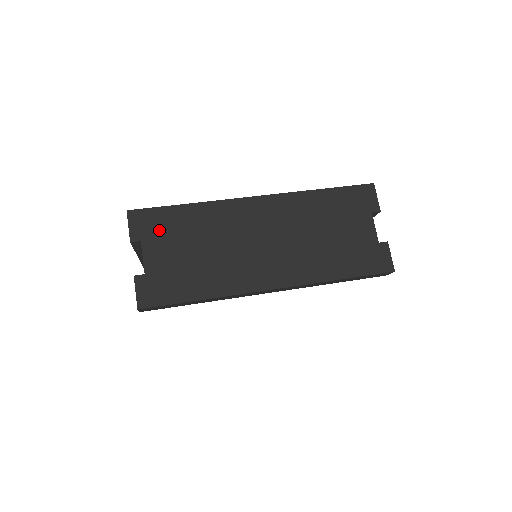
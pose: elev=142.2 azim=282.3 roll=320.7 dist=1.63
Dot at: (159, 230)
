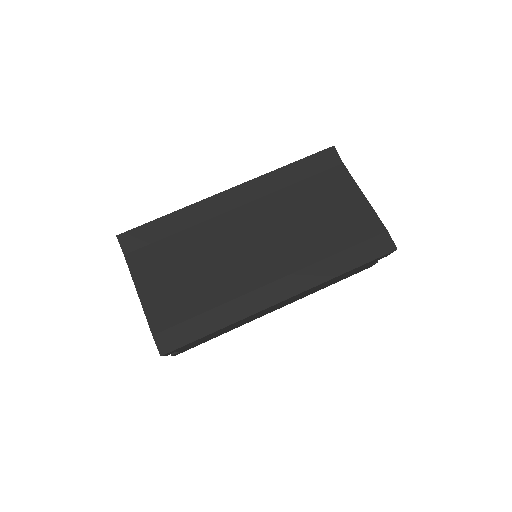
Dot at: (191, 344)
